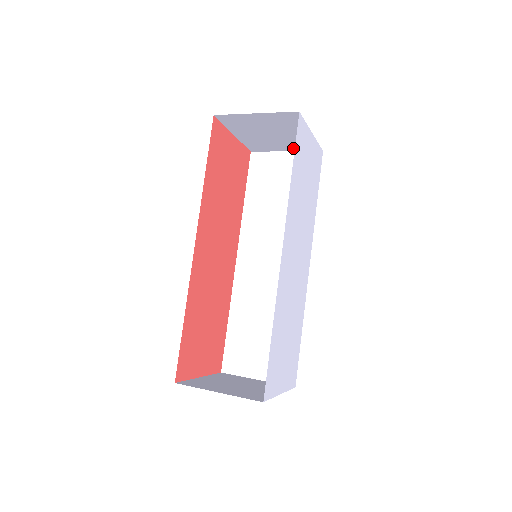
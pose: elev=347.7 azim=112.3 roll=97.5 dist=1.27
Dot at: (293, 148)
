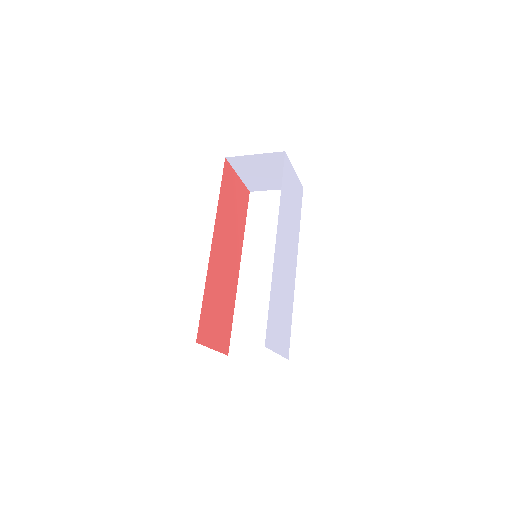
Dot at: (281, 186)
